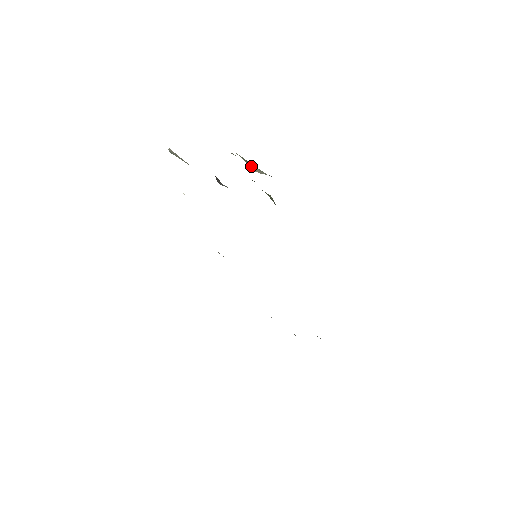
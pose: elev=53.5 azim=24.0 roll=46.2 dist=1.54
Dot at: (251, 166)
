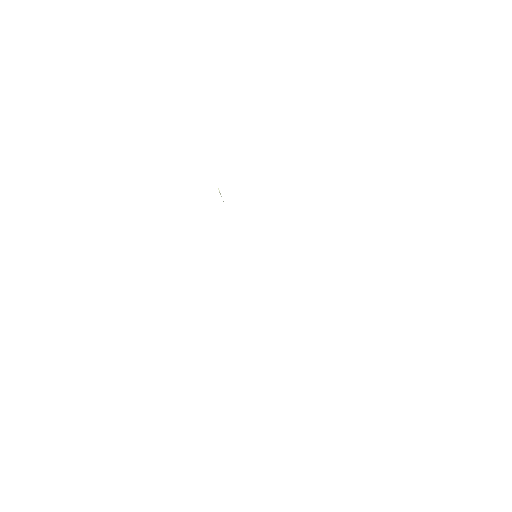
Dot at: occluded
